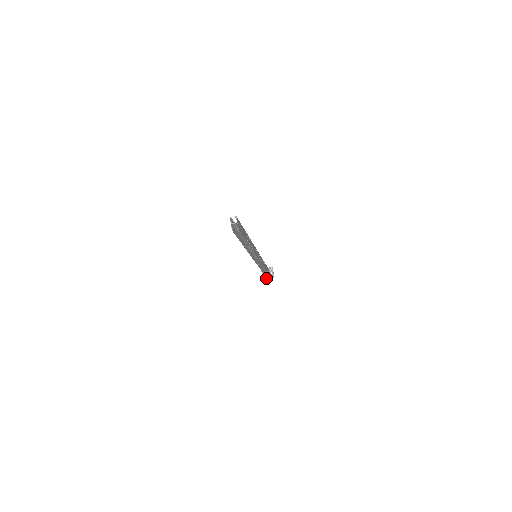
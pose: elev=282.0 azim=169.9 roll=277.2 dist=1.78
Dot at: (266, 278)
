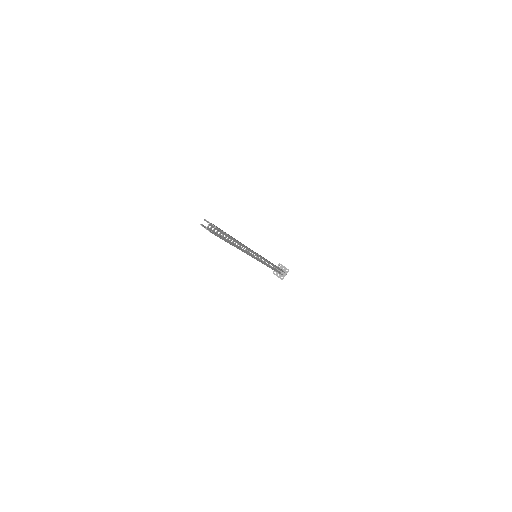
Dot at: (283, 276)
